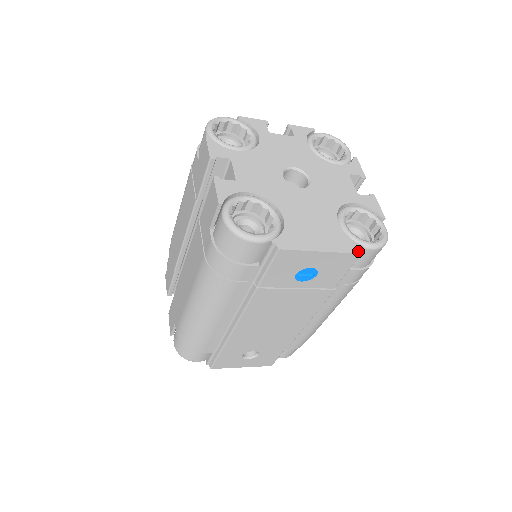
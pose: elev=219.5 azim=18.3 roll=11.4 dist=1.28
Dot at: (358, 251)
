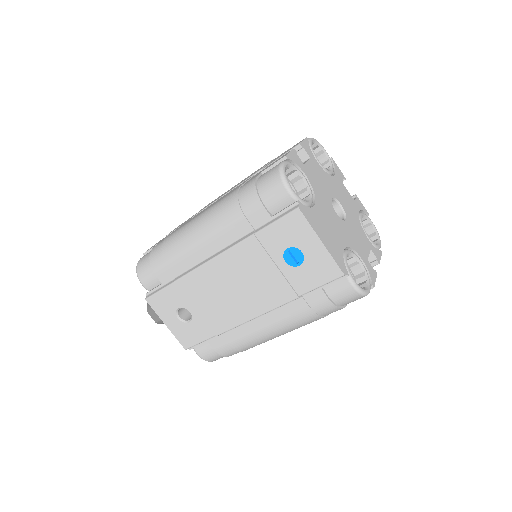
Dot at: (343, 271)
